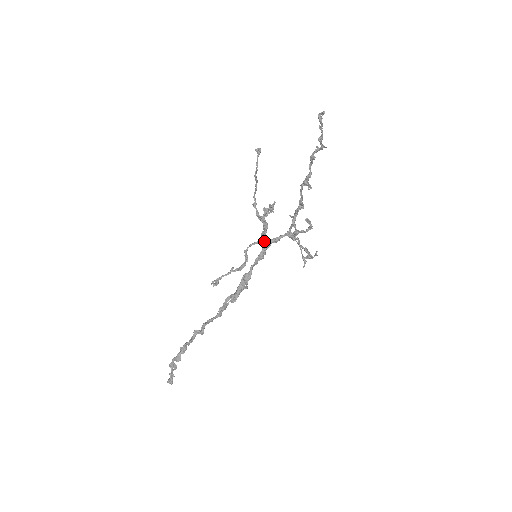
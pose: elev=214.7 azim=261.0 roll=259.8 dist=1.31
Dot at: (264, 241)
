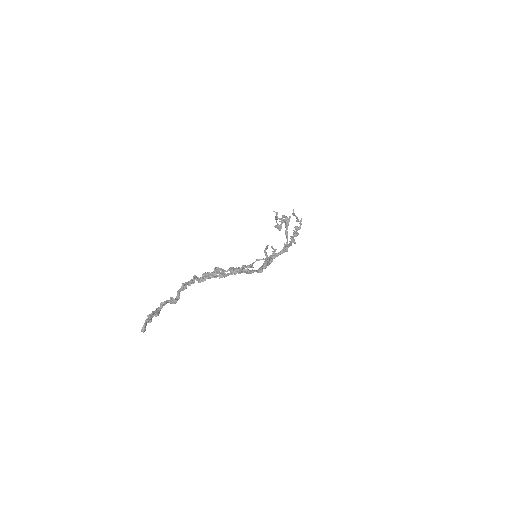
Dot at: occluded
